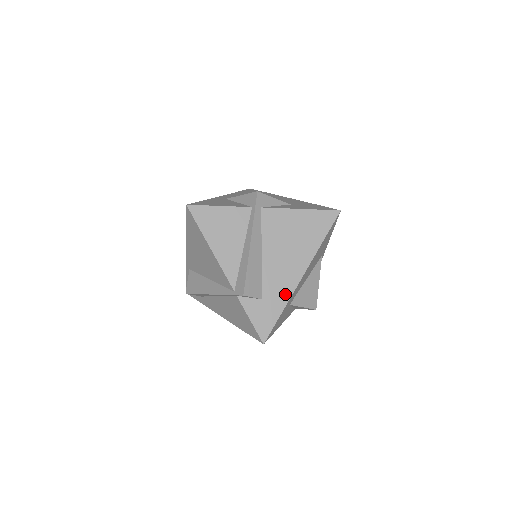
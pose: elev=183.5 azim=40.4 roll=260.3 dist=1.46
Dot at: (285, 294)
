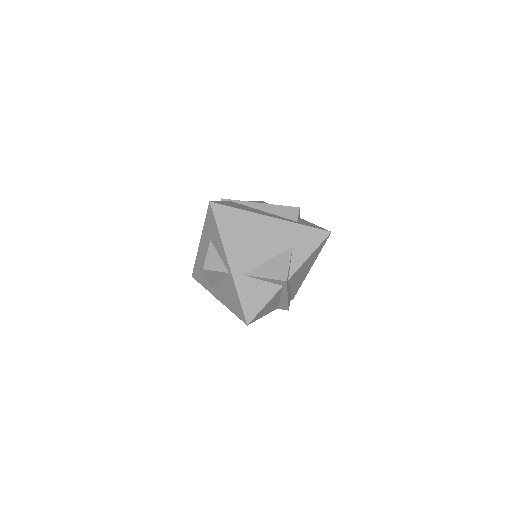
Dot at: occluded
